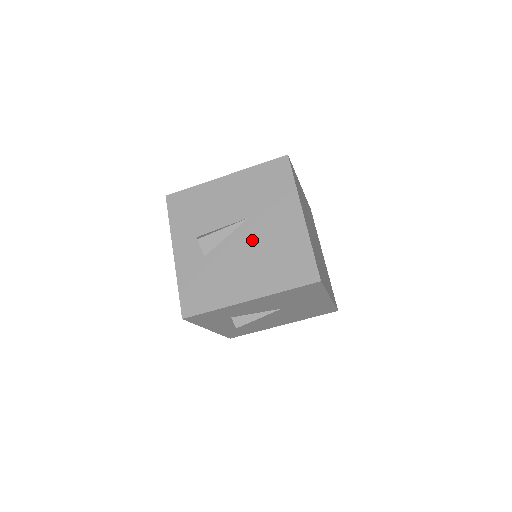
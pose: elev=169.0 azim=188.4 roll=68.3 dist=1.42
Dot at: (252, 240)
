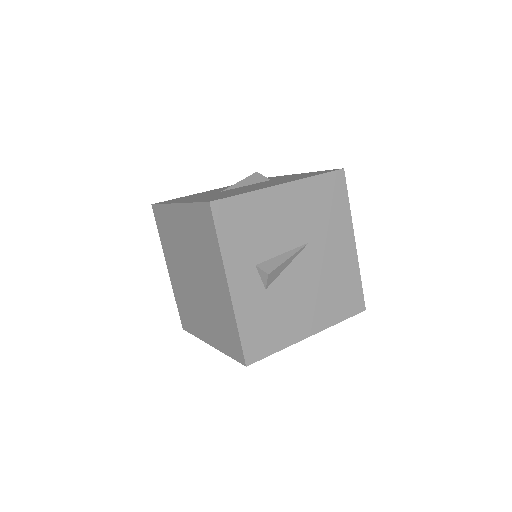
Dot at: (313, 270)
